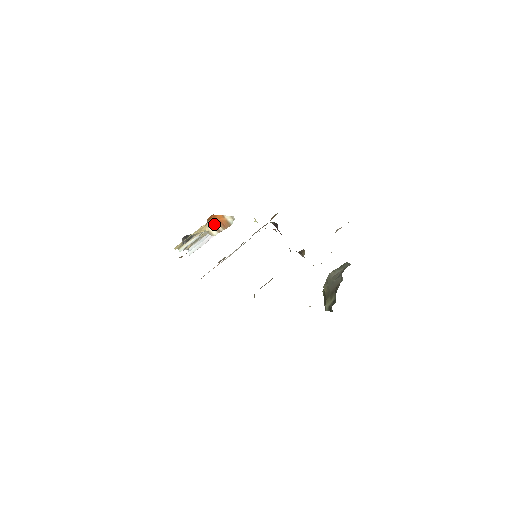
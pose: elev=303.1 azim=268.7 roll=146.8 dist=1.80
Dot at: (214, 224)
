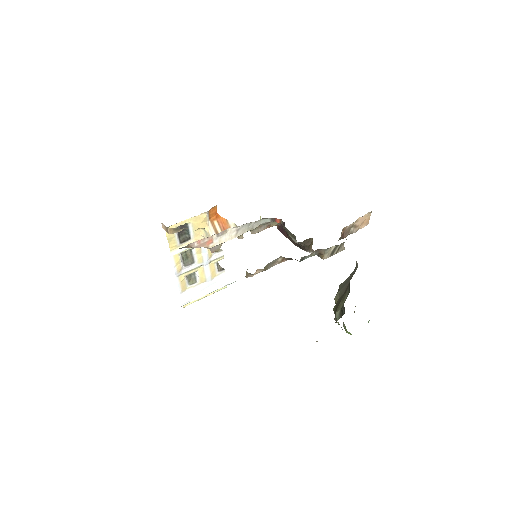
Dot at: (215, 227)
